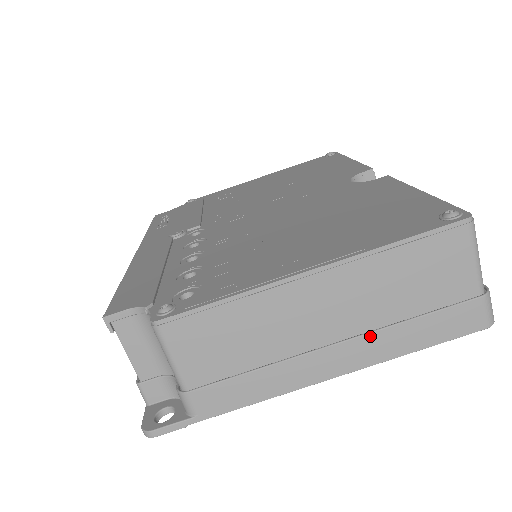
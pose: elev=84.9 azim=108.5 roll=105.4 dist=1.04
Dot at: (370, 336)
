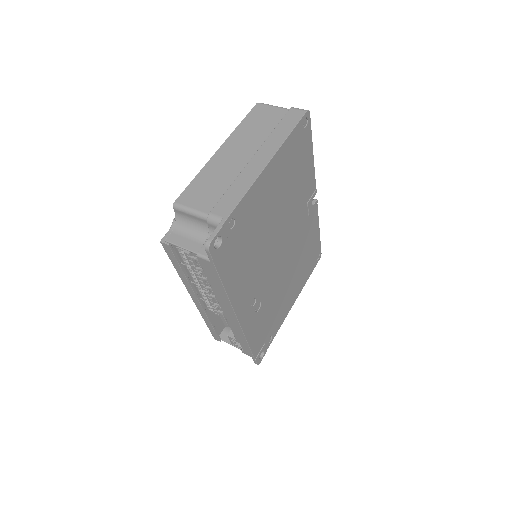
Dot at: (264, 144)
